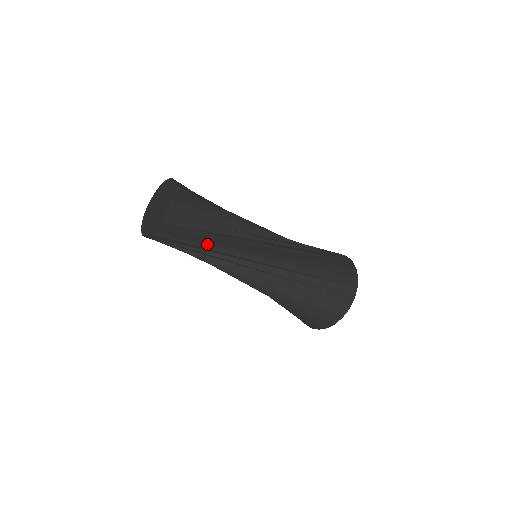
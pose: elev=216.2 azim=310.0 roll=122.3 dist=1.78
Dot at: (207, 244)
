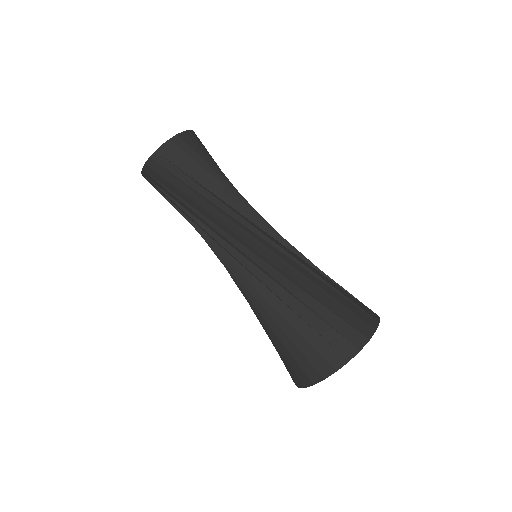
Dot at: (209, 190)
